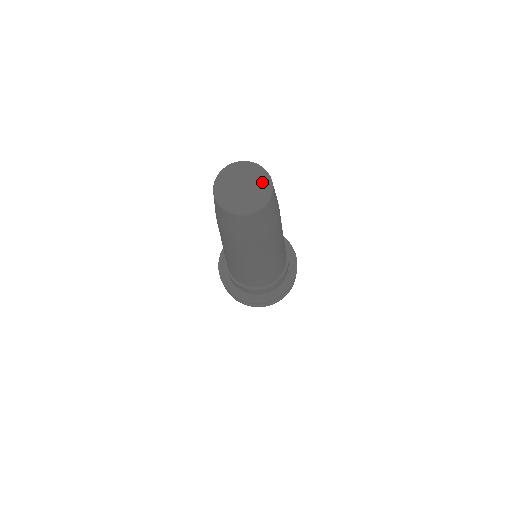
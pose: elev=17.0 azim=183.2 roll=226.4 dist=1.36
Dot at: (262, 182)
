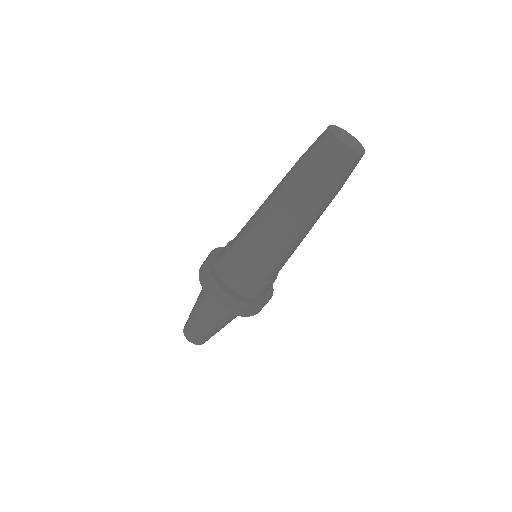
Dot at: (360, 146)
